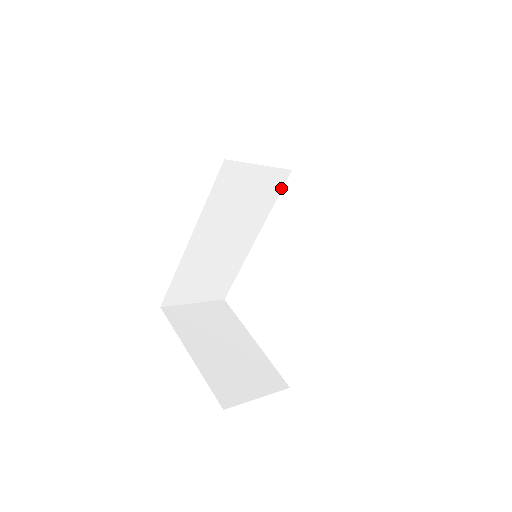
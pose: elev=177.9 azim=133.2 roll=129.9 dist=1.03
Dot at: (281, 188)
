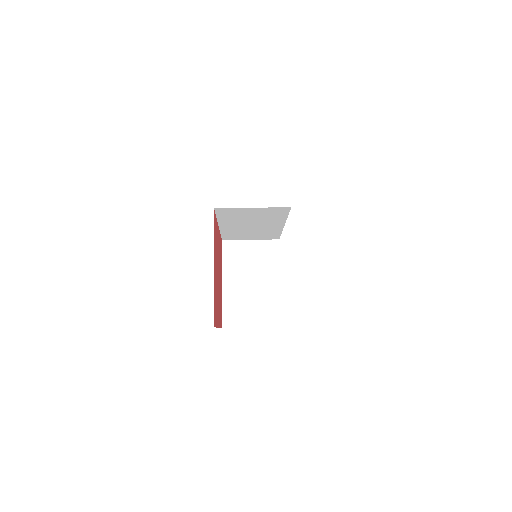
Dot at: (288, 212)
